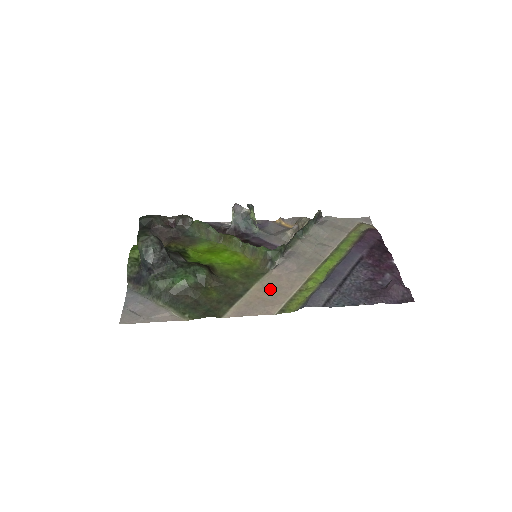
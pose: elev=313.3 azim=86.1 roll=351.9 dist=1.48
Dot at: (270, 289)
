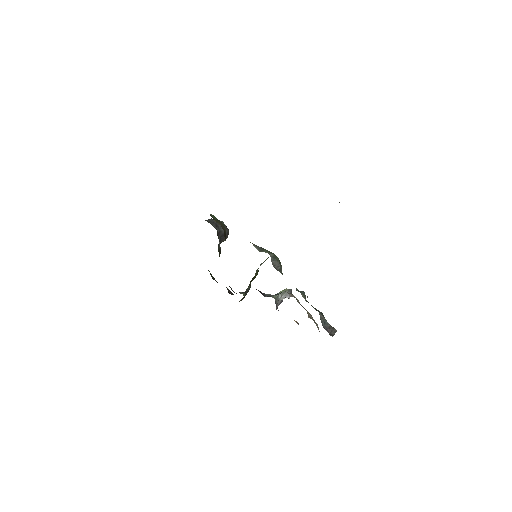
Dot at: occluded
